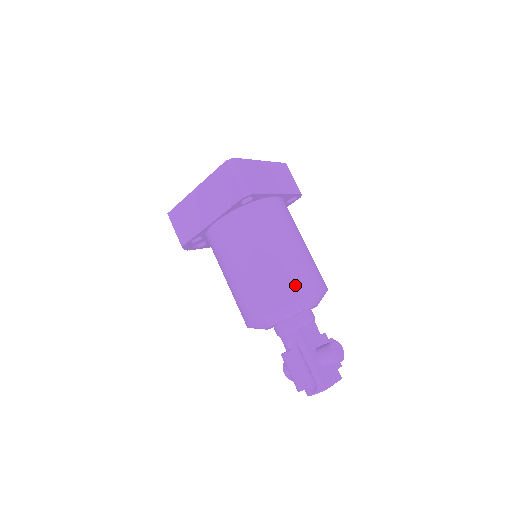
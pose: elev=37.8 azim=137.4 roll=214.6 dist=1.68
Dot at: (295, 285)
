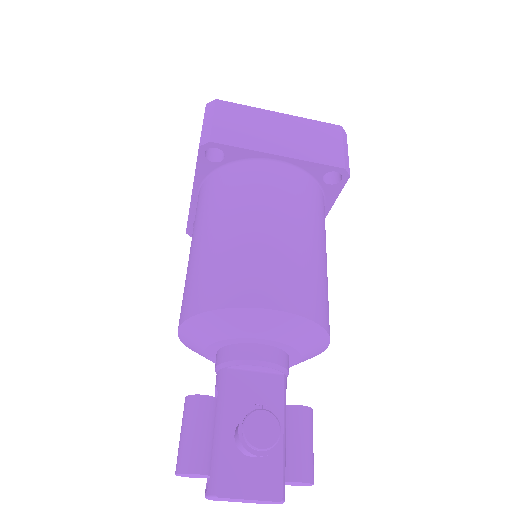
Dot at: (223, 285)
